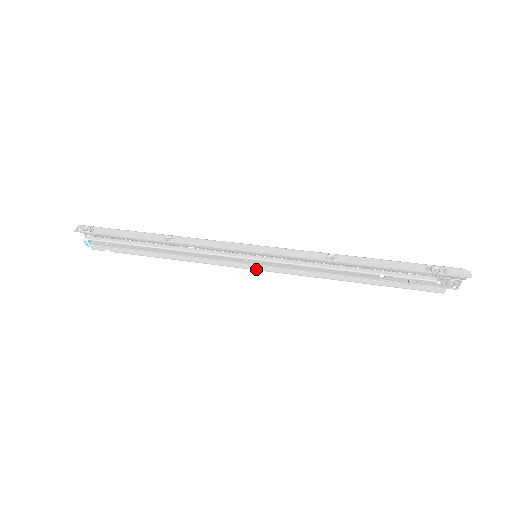
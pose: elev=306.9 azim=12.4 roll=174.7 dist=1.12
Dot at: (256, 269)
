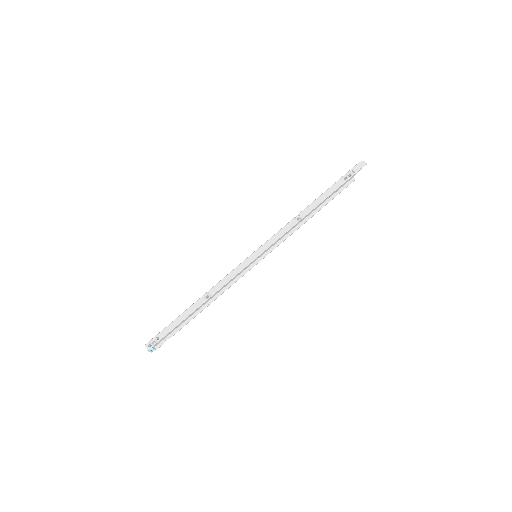
Dot at: (258, 262)
